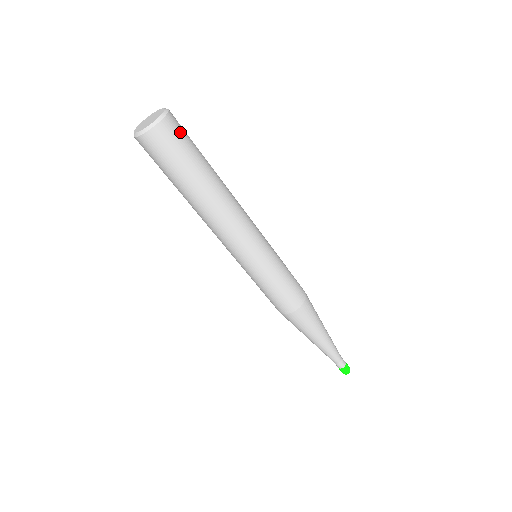
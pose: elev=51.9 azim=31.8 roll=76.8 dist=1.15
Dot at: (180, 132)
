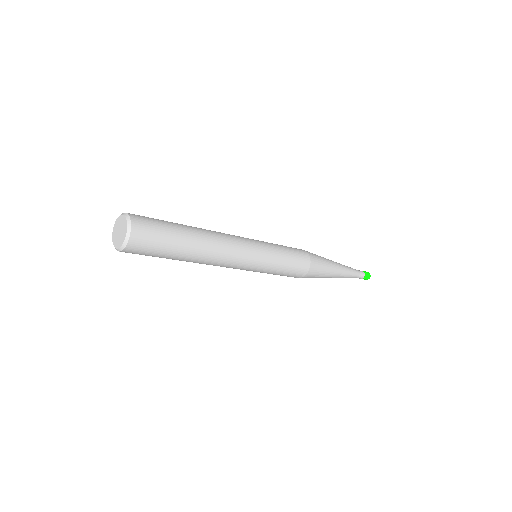
Dot at: (149, 231)
